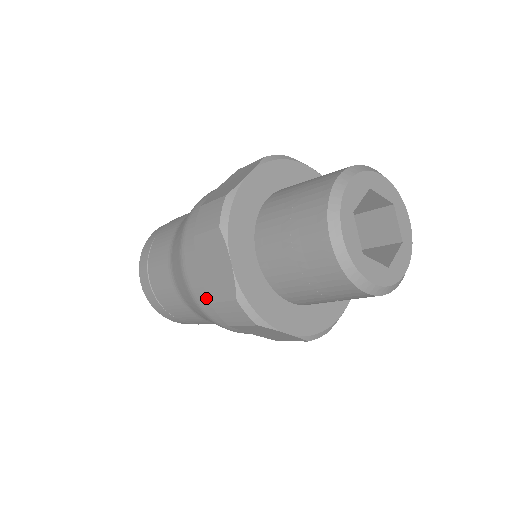
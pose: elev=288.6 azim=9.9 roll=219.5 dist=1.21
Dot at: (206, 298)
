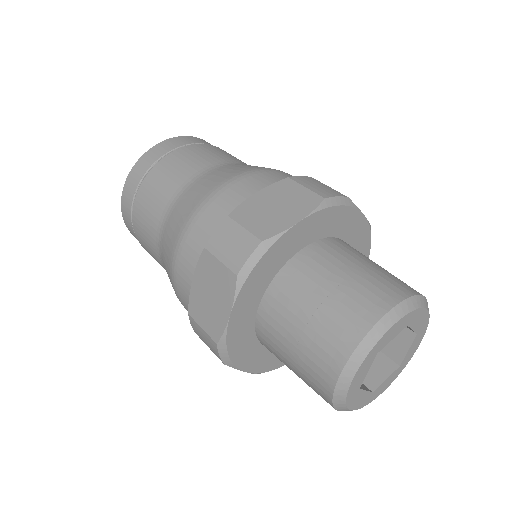
Dot at: (186, 298)
